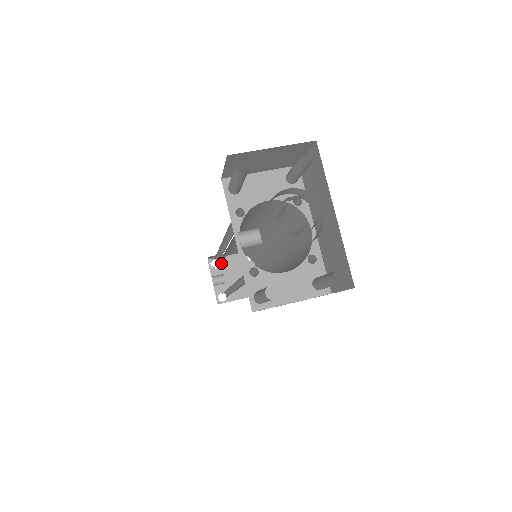
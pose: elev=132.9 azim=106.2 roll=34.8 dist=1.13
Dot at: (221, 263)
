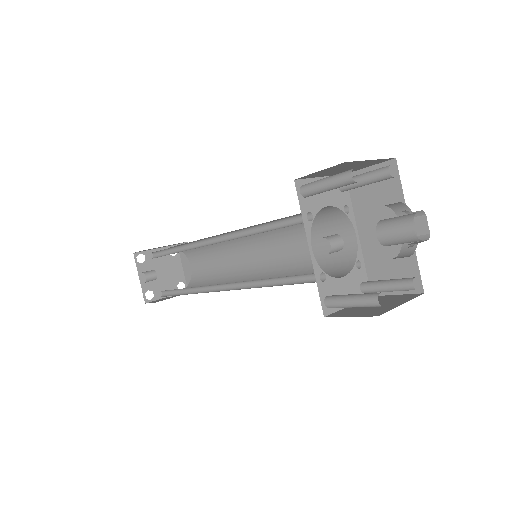
Dot at: (147, 257)
